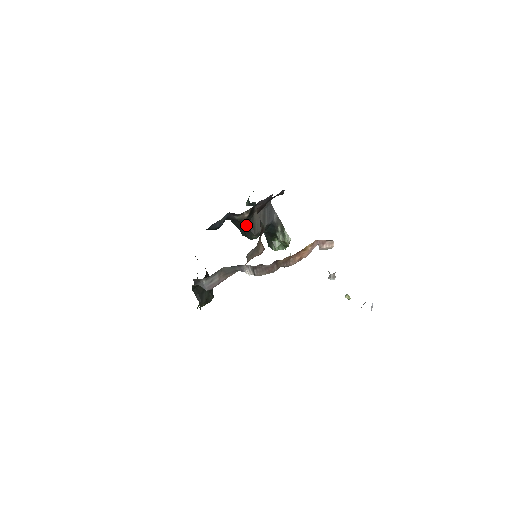
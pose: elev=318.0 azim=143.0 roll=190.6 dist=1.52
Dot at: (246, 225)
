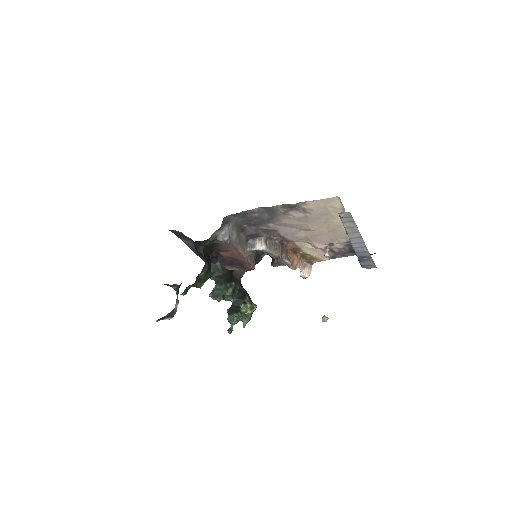
Dot at: (227, 274)
